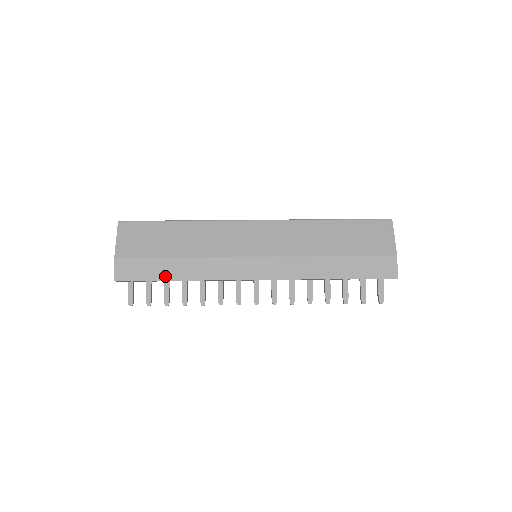
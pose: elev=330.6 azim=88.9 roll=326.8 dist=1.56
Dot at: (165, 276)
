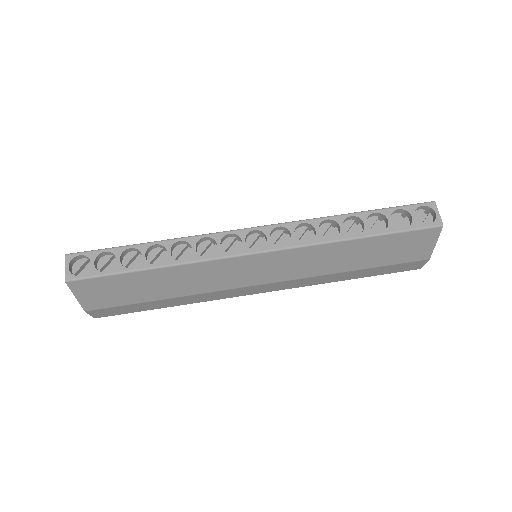
Dot at: (153, 308)
